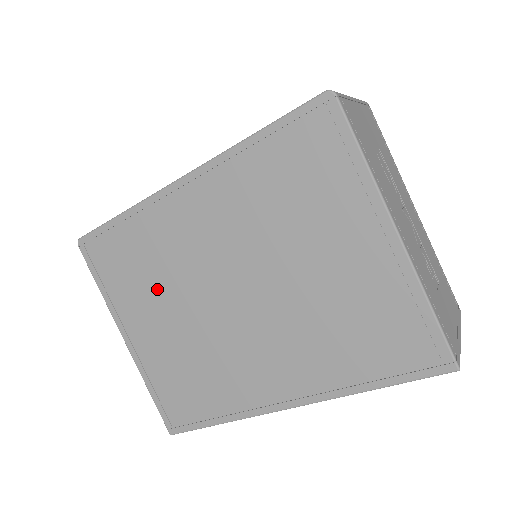
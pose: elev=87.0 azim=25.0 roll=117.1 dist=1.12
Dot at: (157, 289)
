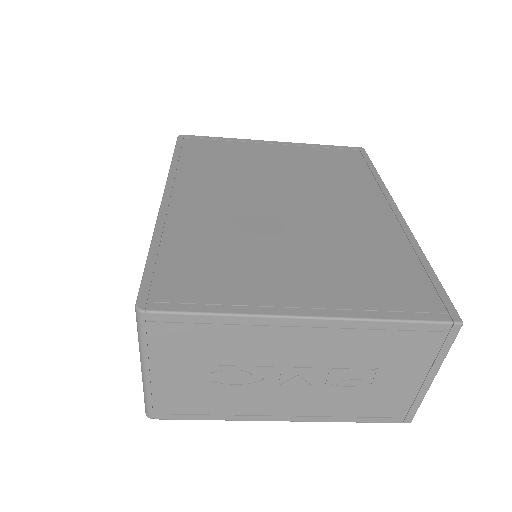
Dot at: occluded
